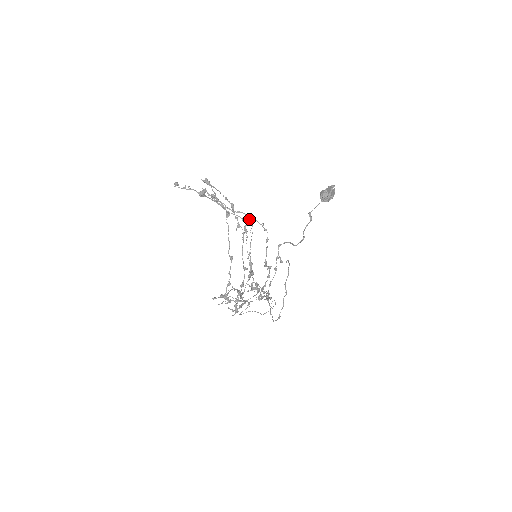
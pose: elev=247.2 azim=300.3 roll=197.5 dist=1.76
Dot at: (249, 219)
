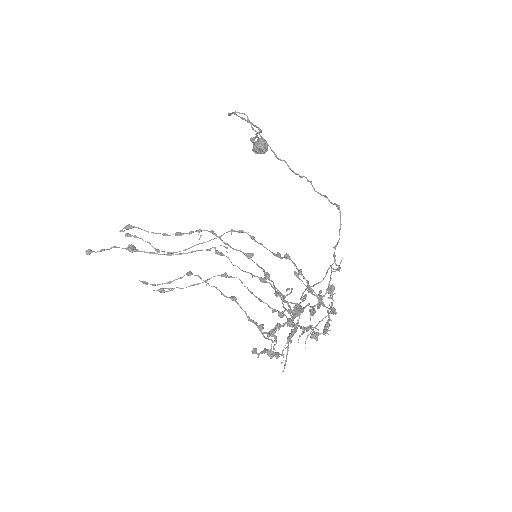
Dot at: (224, 275)
